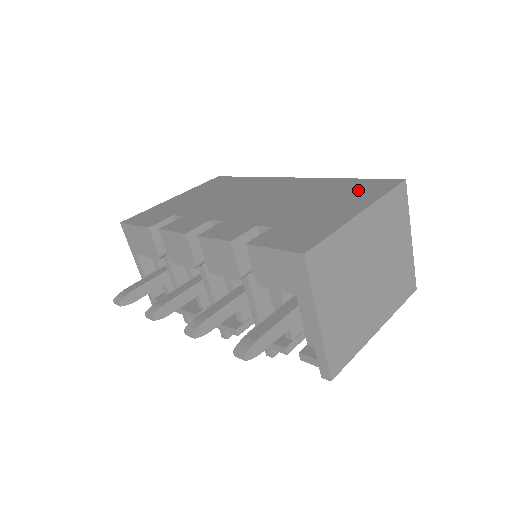
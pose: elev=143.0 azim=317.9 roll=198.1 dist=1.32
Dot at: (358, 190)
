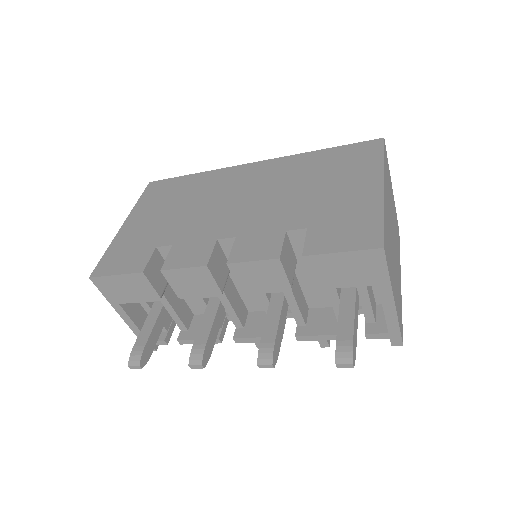
Dot at: (349, 161)
